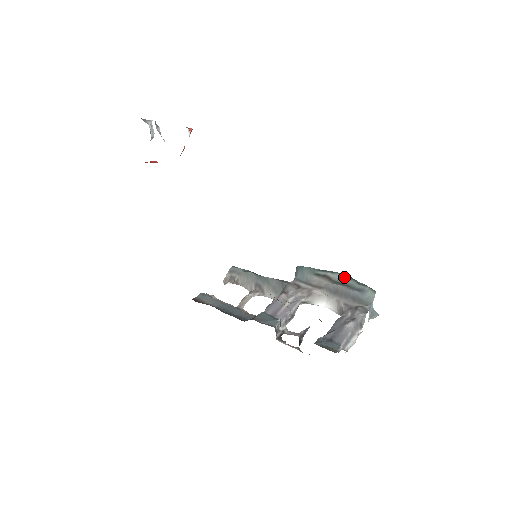
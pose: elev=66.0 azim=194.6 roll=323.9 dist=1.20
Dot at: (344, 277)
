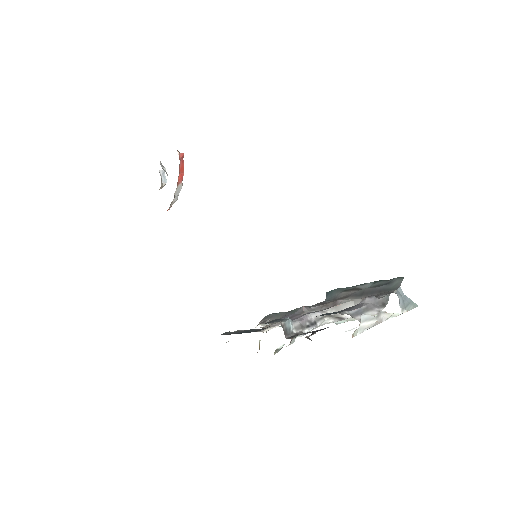
Dot at: (374, 283)
